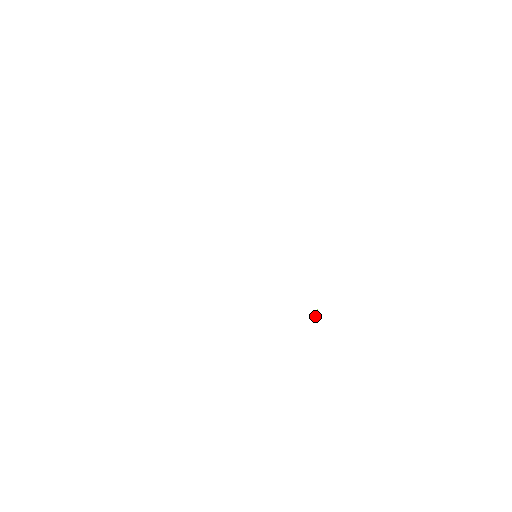
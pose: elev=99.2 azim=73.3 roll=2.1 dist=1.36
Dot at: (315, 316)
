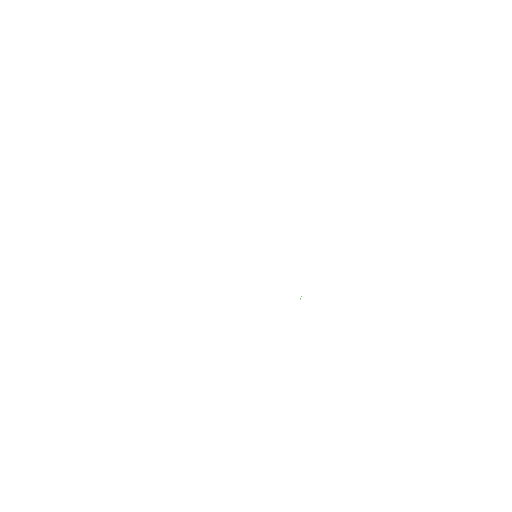
Dot at: occluded
